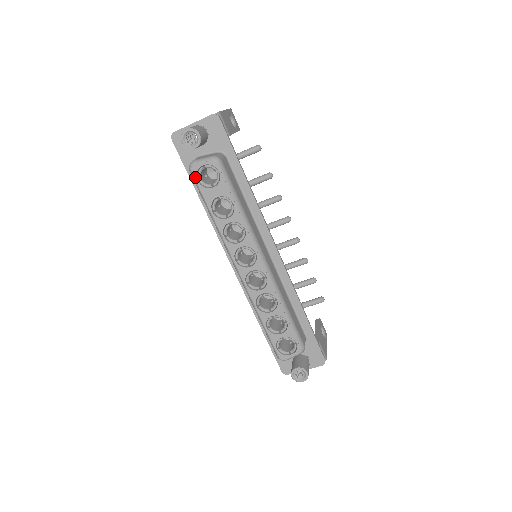
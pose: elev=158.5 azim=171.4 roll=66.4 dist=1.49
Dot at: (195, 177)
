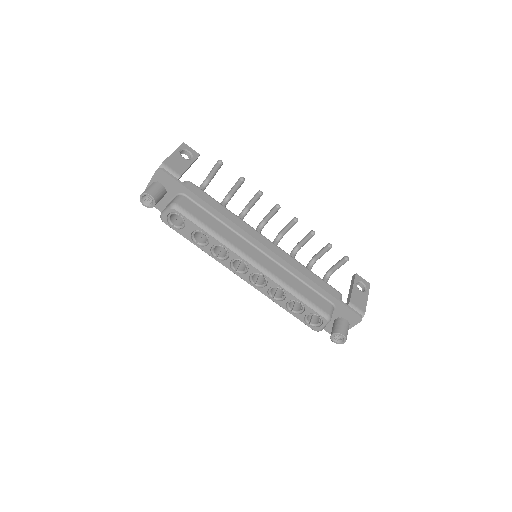
Dot at: (168, 225)
